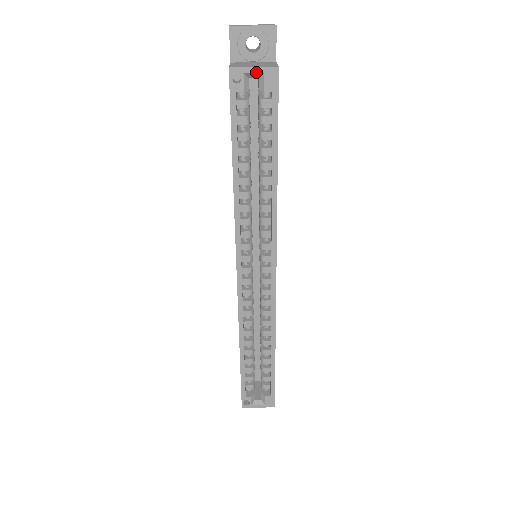
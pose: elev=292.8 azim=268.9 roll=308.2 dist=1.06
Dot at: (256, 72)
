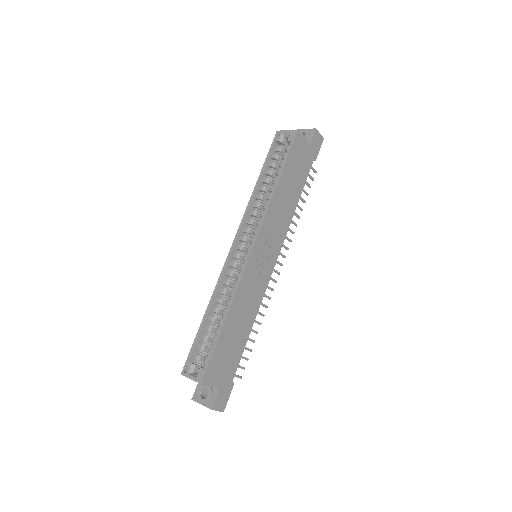
Dot at: (287, 132)
